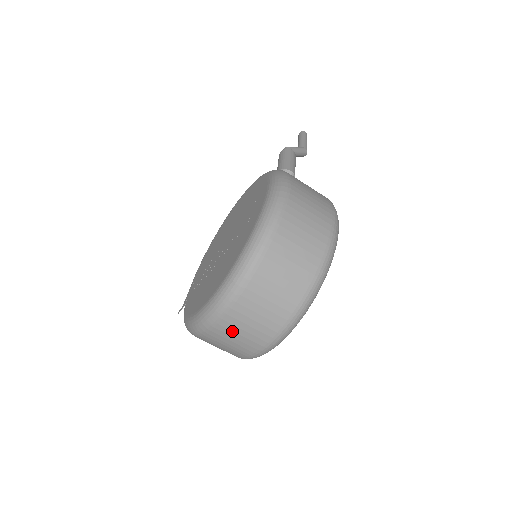
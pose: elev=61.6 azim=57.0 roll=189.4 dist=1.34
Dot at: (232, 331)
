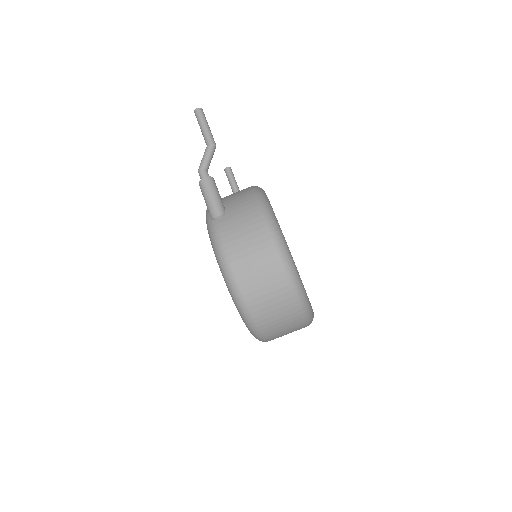
Dot at: (281, 336)
